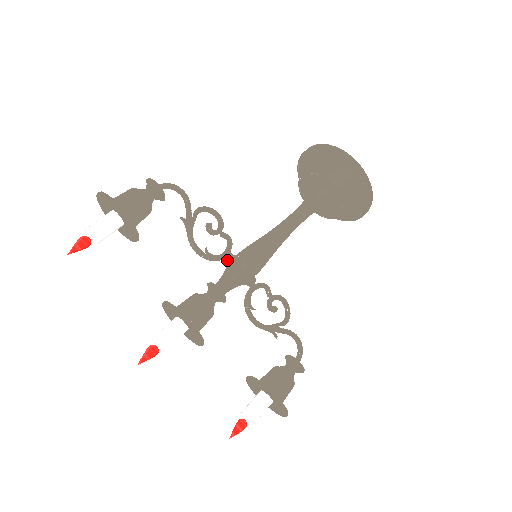
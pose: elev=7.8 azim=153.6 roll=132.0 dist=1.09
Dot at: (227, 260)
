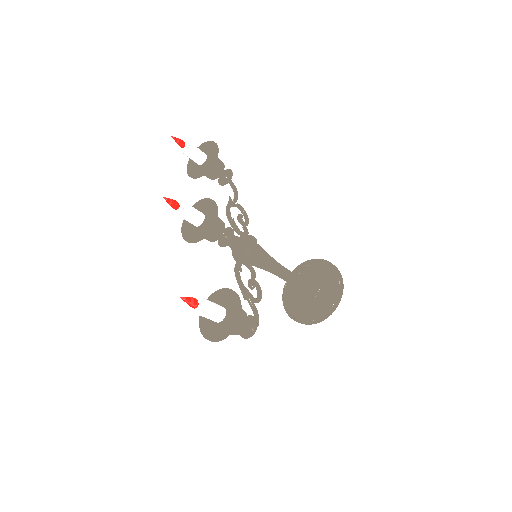
Dot at: occluded
